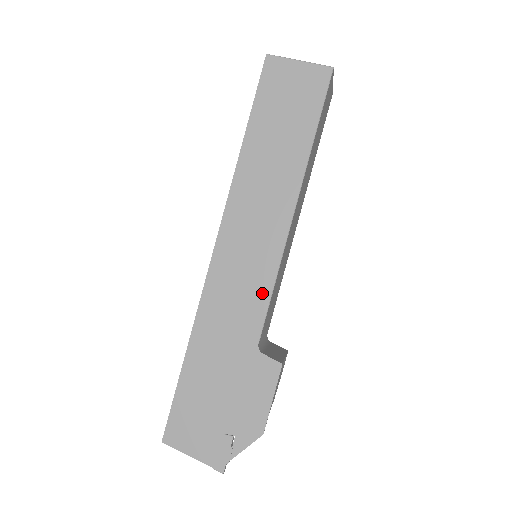
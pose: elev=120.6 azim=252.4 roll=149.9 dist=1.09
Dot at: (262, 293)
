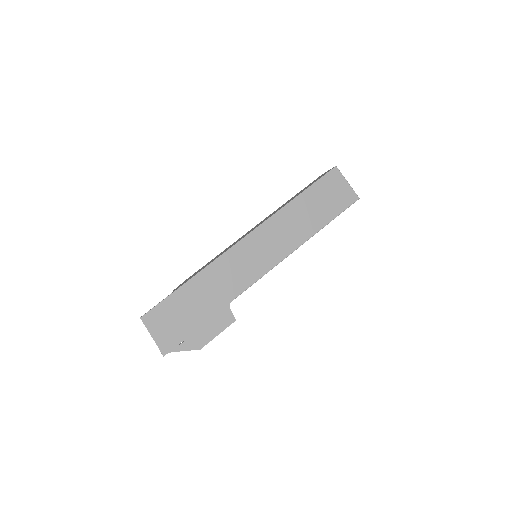
Dot at: (252, 278)
